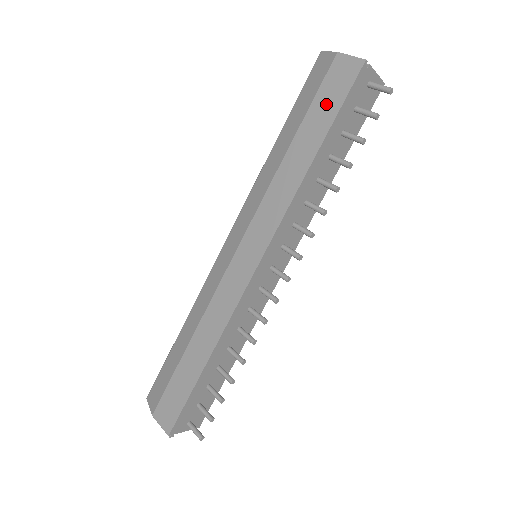
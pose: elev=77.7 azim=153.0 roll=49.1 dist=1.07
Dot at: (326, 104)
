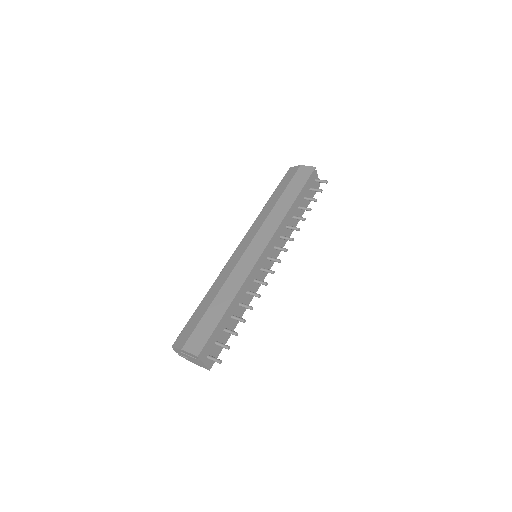
Dot at: (297, 182)
